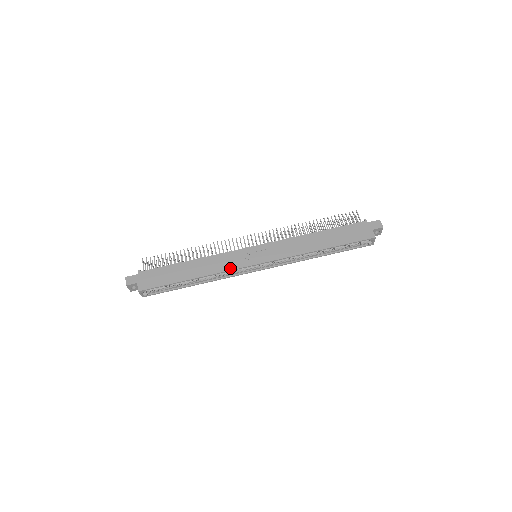
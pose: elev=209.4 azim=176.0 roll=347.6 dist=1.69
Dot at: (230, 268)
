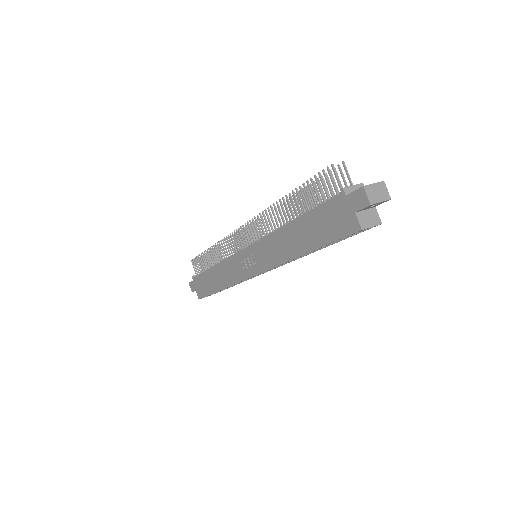
Dot at: (237, 280)
